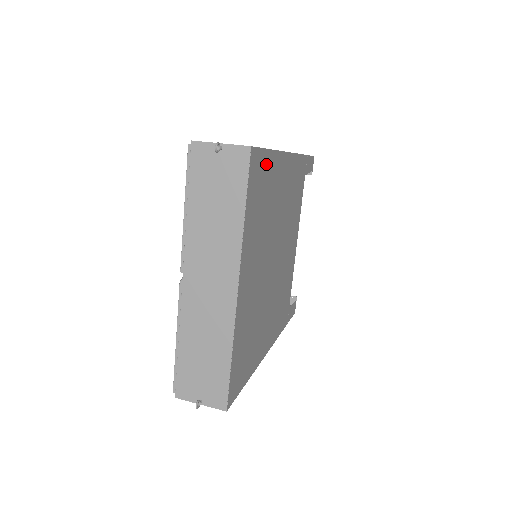
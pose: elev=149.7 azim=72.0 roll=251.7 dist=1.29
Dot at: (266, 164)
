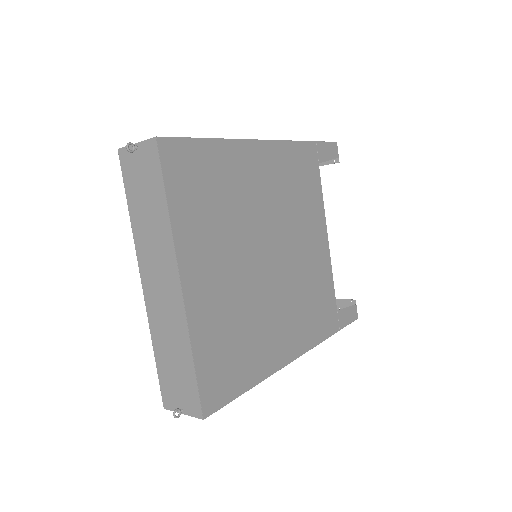
Dot at: (203, 154)
